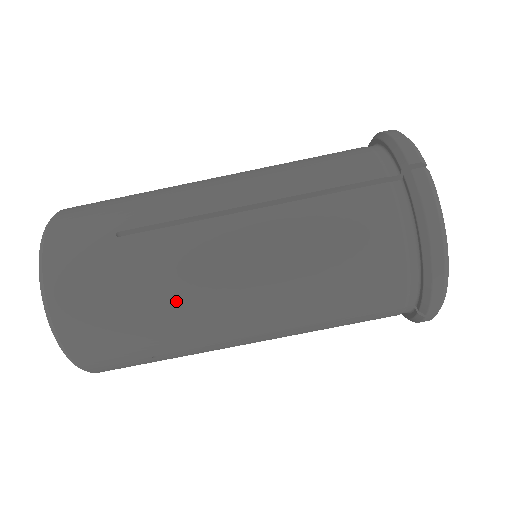
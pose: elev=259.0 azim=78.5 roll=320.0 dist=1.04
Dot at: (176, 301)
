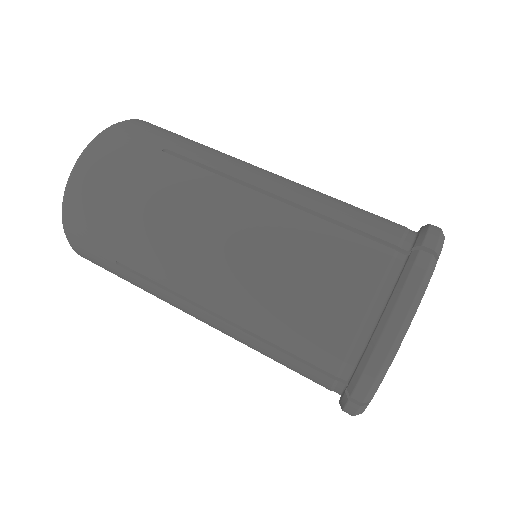
Dot at: occluded
